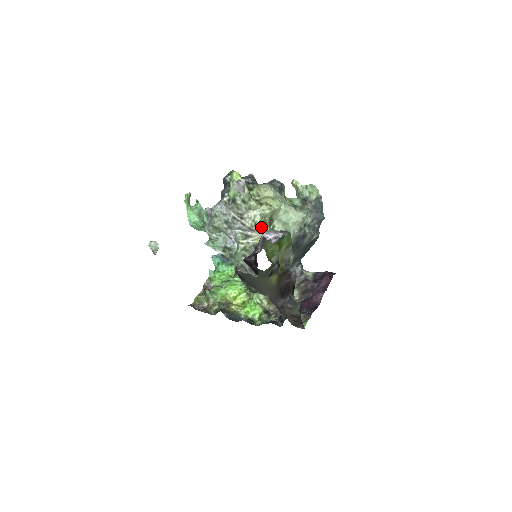
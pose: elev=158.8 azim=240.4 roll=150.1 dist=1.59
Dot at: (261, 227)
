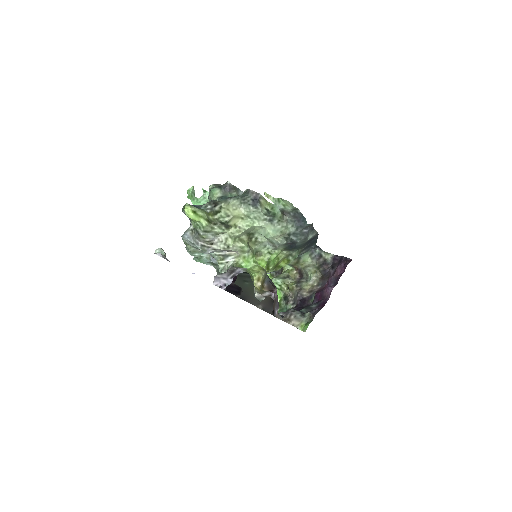
Dot at: (236, 247)
